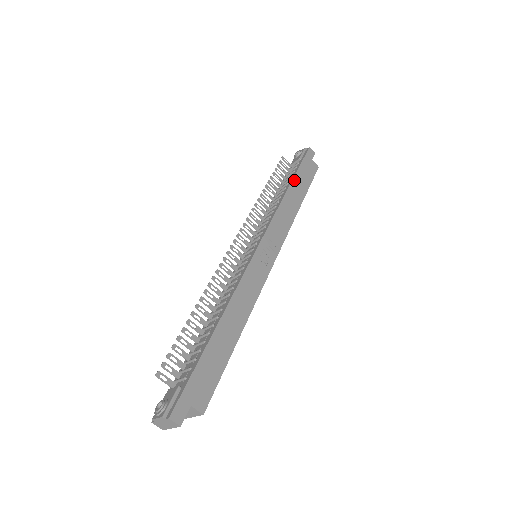
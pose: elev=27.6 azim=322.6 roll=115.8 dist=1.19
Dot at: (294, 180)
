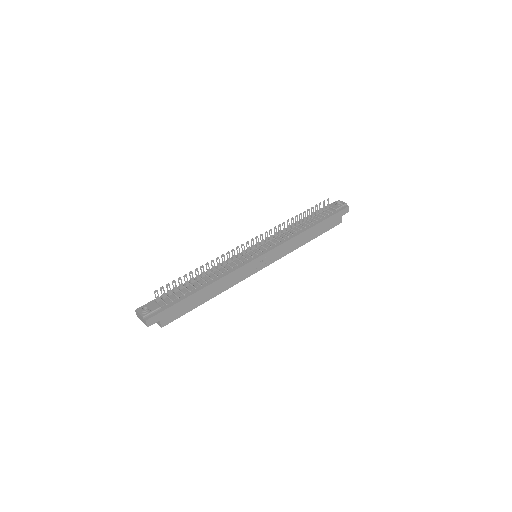
Dot at: (319, 224)
